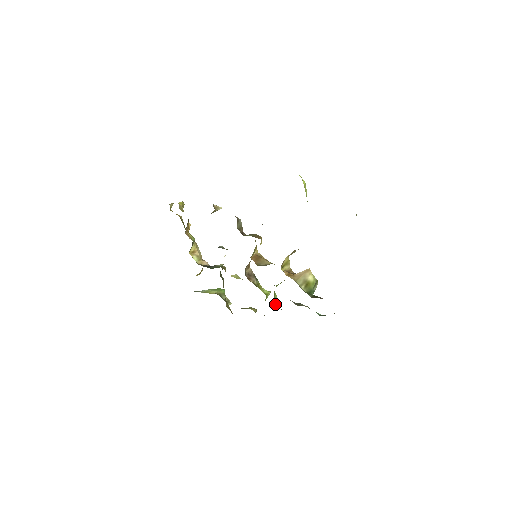
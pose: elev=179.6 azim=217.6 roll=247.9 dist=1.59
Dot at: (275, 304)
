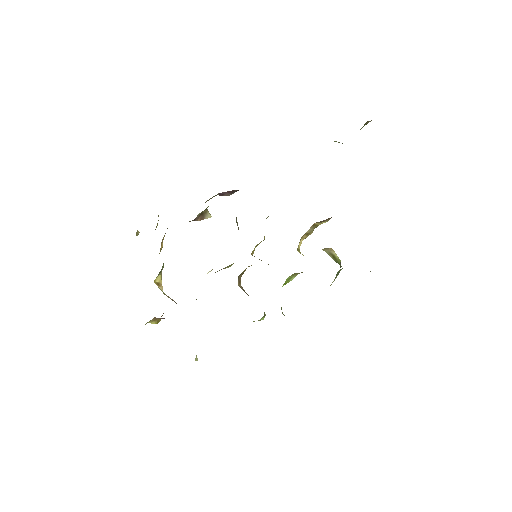
Dot at: occluded
